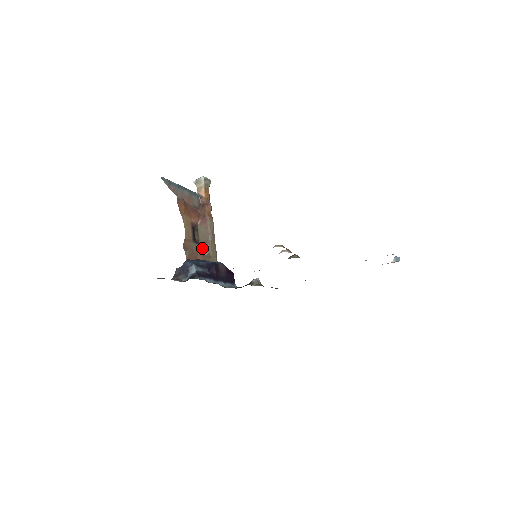
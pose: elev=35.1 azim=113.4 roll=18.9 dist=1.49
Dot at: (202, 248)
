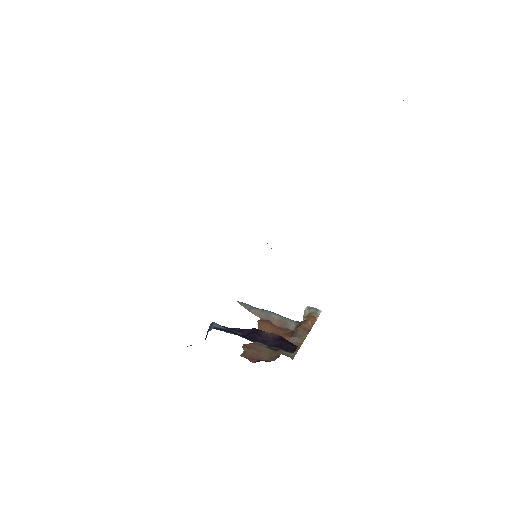
Dot at: (278, 351)
